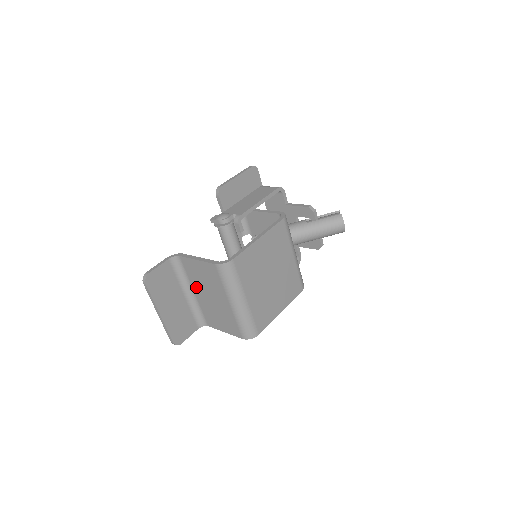
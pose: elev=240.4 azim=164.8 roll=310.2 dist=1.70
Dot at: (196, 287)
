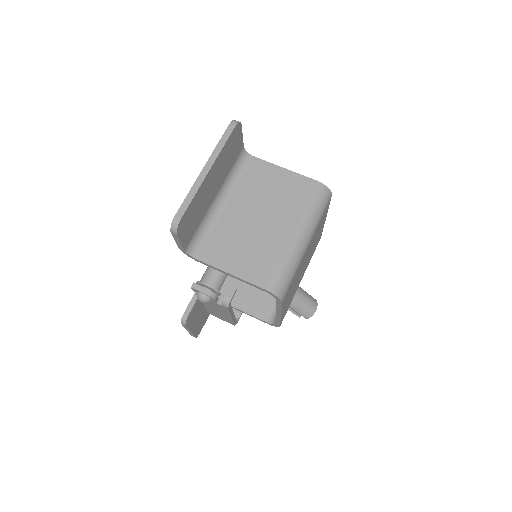
Dot at: (241, 199)
